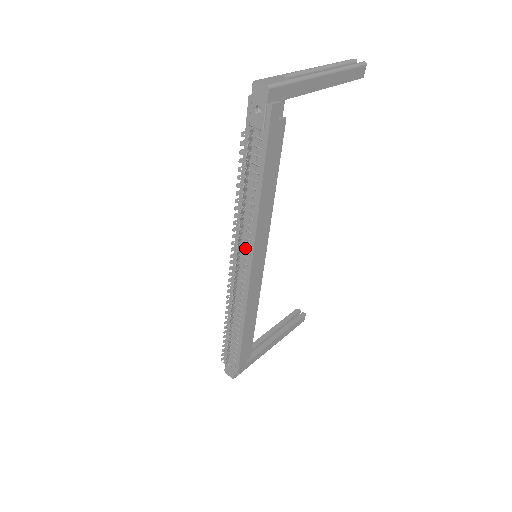
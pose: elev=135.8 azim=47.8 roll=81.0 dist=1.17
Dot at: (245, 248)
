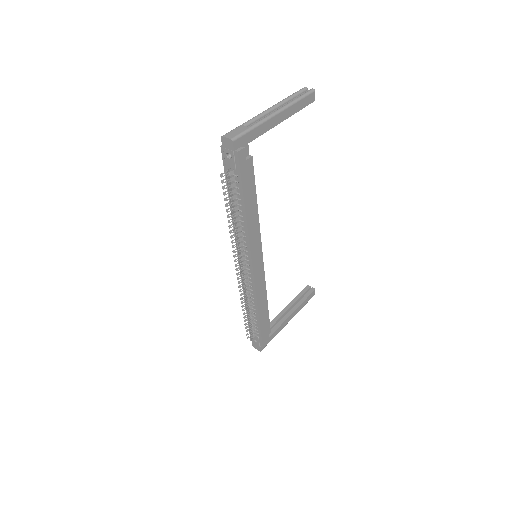
Dot at: (244, 253)
